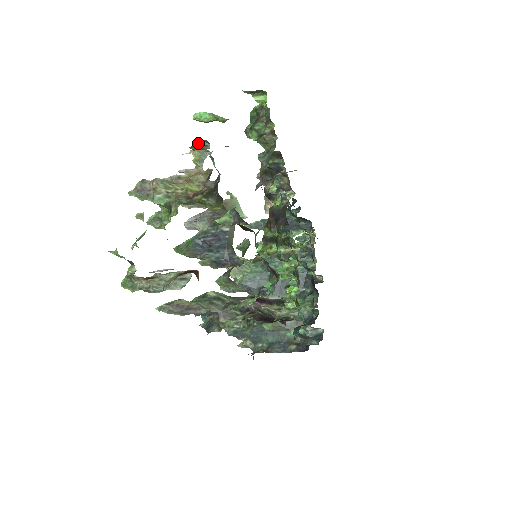
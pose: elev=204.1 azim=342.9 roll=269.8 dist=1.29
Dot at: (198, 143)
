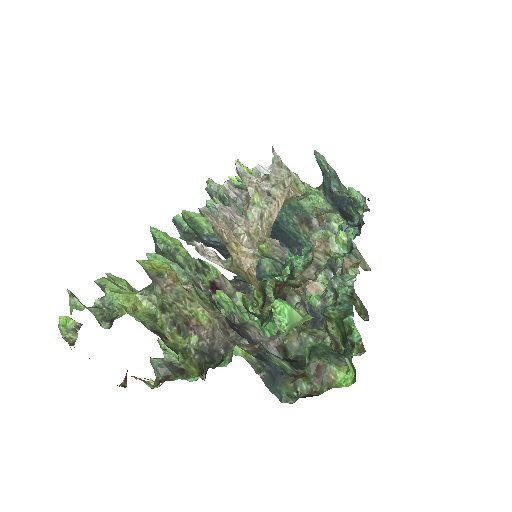
Dot at: (250, 311)
